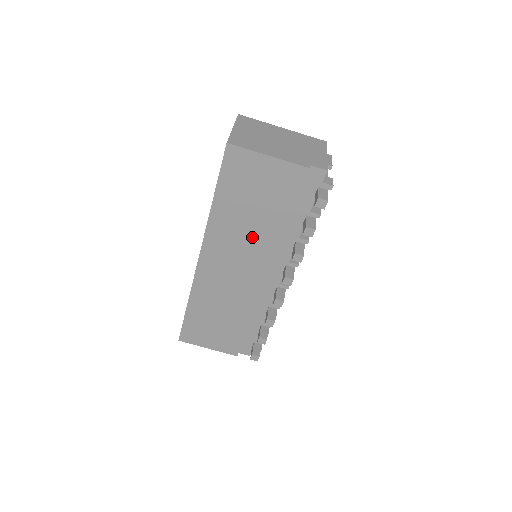
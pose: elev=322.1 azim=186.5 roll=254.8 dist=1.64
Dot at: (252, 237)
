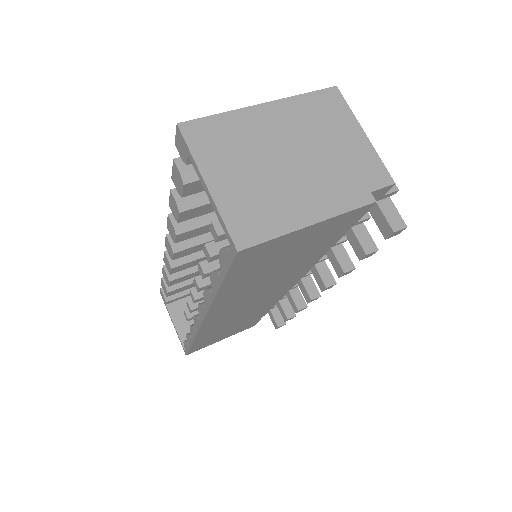
Dot at: (276, 280)
